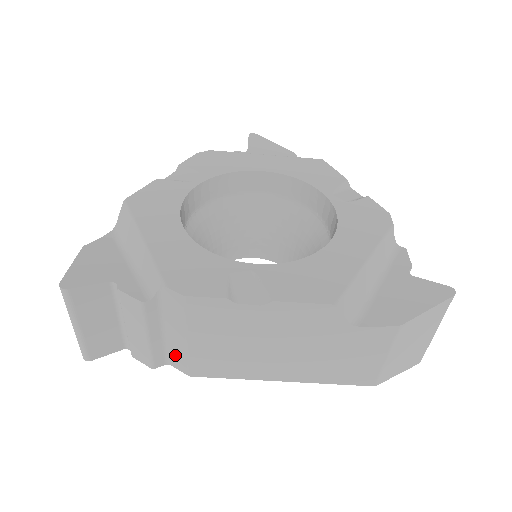
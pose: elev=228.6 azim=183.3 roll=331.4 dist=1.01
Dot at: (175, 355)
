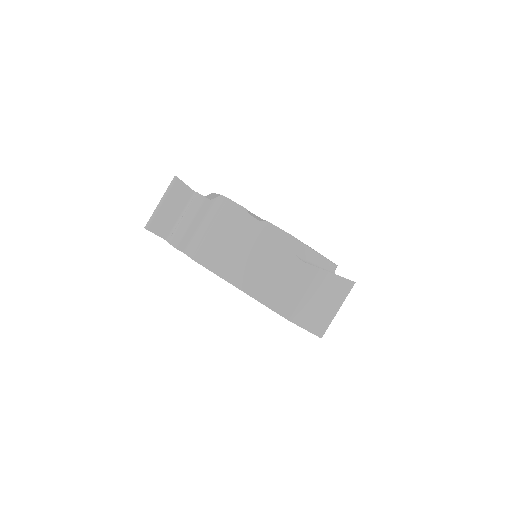
Dot at: (194, 244)
